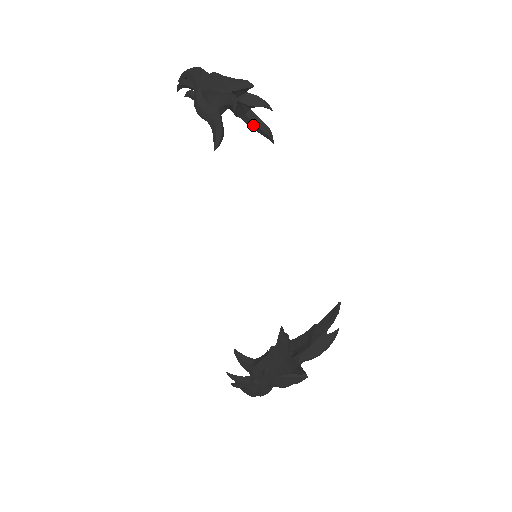
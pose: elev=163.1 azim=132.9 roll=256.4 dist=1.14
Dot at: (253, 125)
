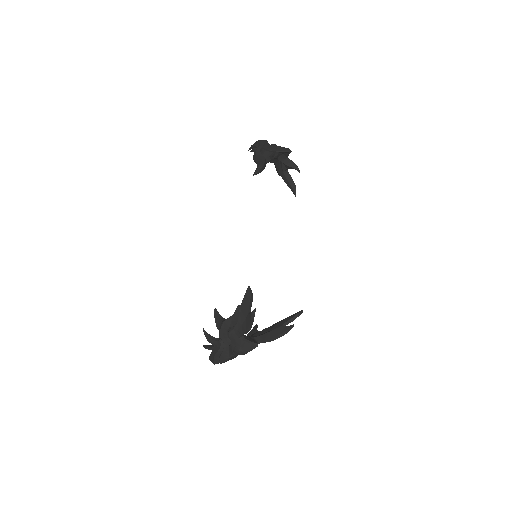
Dot at: (286, 180)
